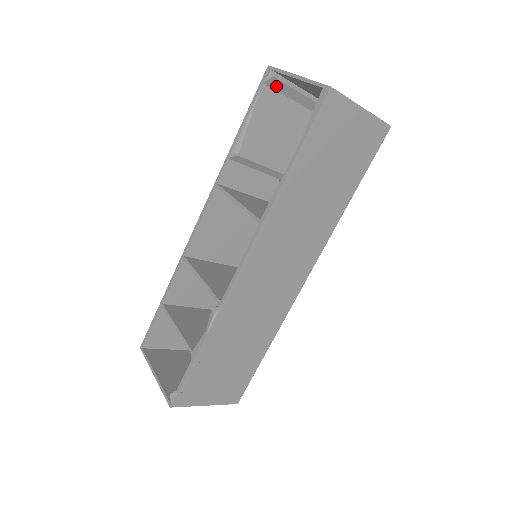
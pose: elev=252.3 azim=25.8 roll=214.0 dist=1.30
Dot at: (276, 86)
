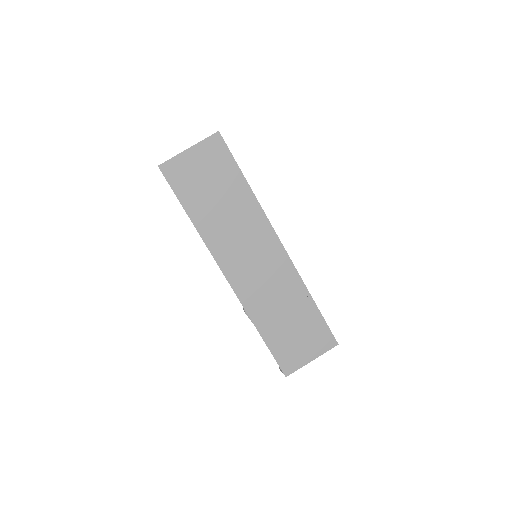
Dot at: occluded
